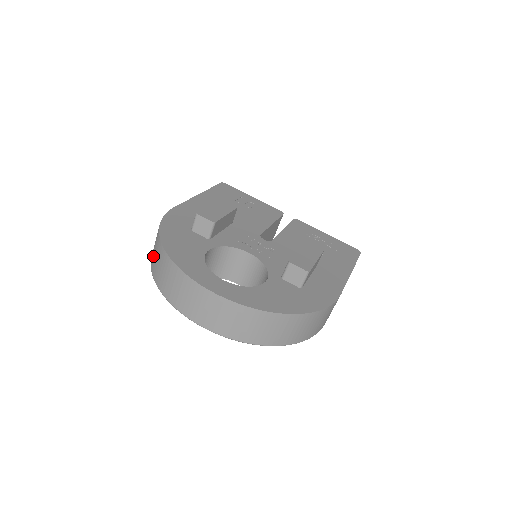
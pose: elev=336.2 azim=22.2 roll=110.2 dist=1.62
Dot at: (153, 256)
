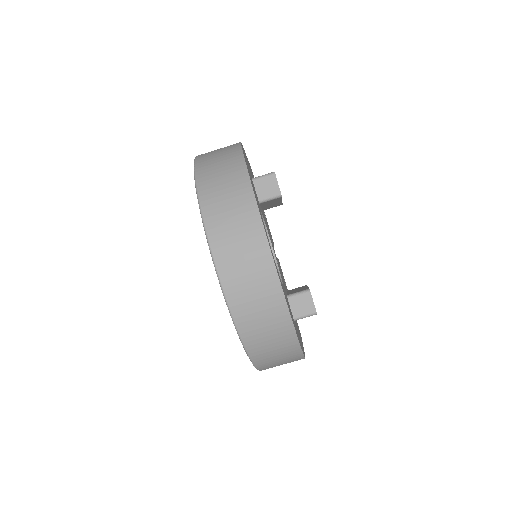
Dot at: (211, 161)
